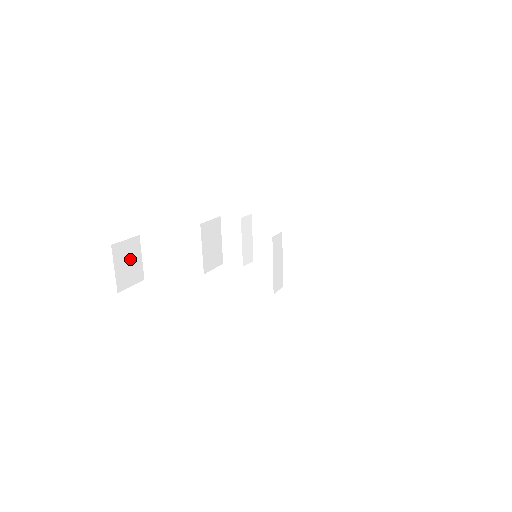
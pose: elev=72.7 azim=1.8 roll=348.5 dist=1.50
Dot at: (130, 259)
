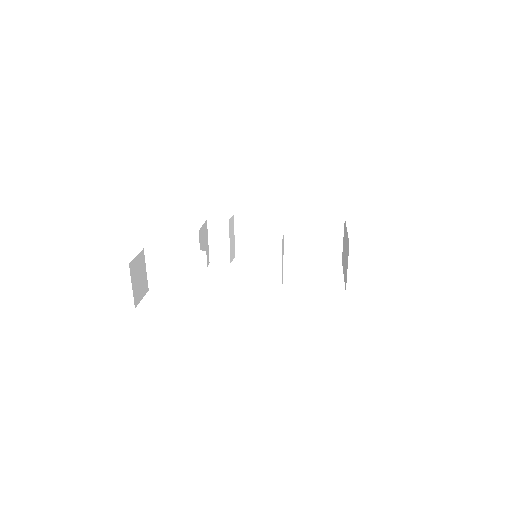
Dot at: (140, 273)
